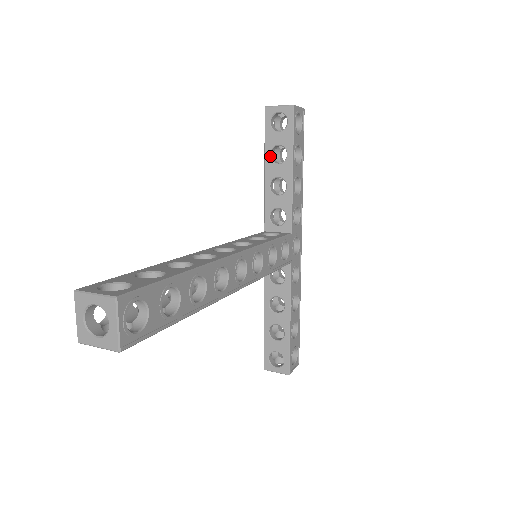
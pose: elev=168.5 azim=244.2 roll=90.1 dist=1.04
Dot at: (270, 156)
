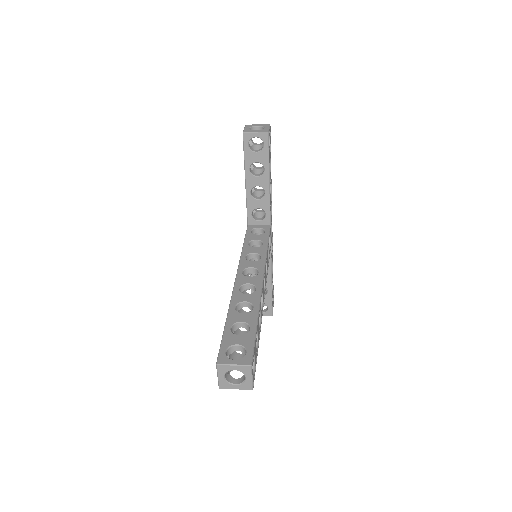
Dot at: (250, 170)
